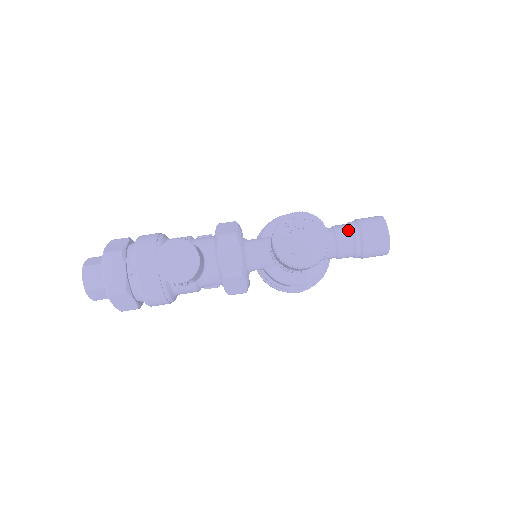
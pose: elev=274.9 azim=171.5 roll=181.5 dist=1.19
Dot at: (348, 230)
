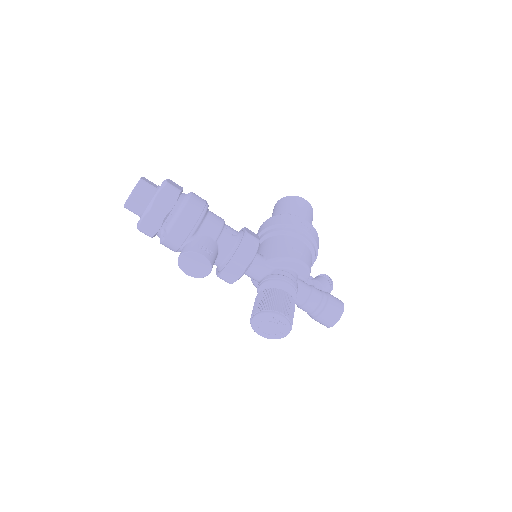
Dot at: (316, 305)
